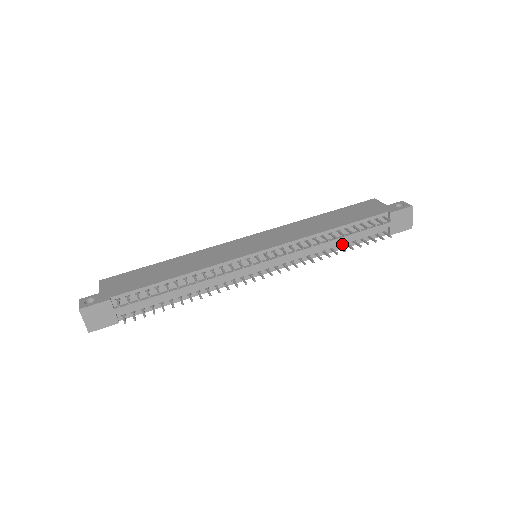
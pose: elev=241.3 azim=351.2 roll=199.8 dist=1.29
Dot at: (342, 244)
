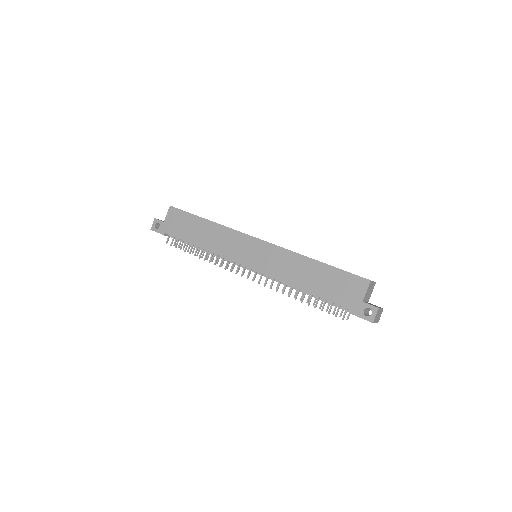
Dot at: occluded
